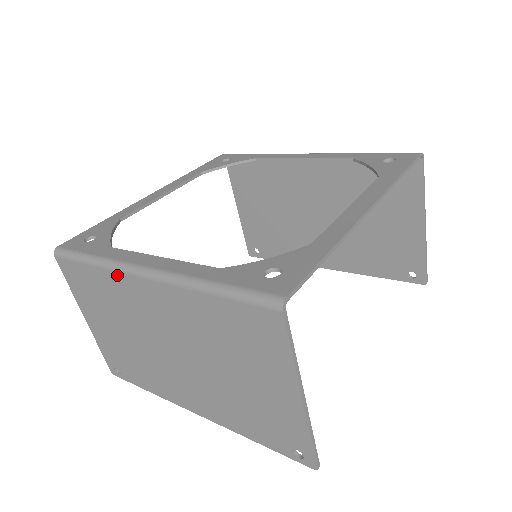
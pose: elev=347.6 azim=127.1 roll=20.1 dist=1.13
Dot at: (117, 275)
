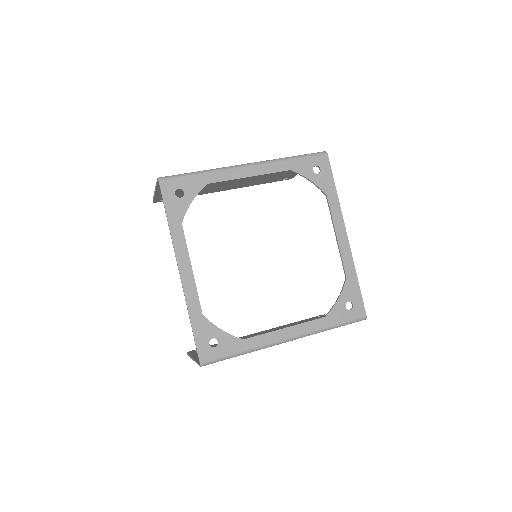
Dot at: (264, 348)
